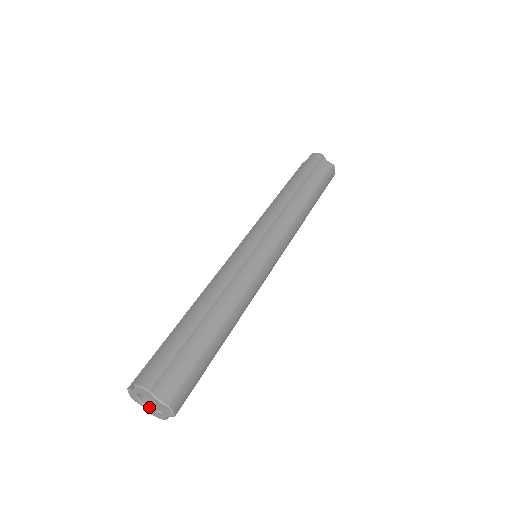
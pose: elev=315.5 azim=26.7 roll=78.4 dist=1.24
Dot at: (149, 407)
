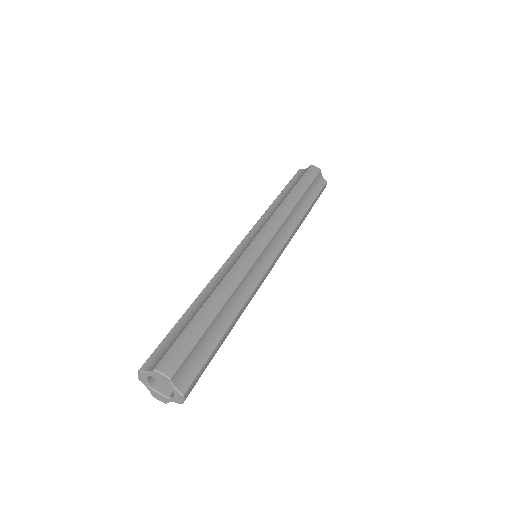
Dot at: (154, 389)
